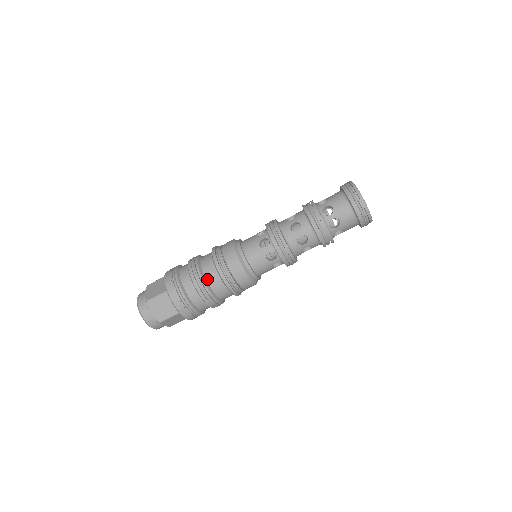
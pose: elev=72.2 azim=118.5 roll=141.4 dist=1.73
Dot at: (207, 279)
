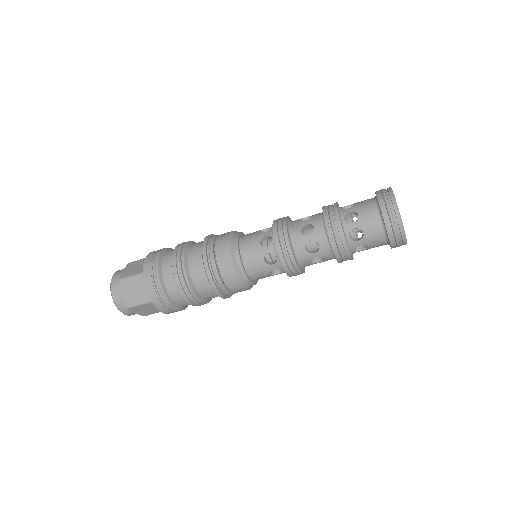
Dot at: (190, 269)
